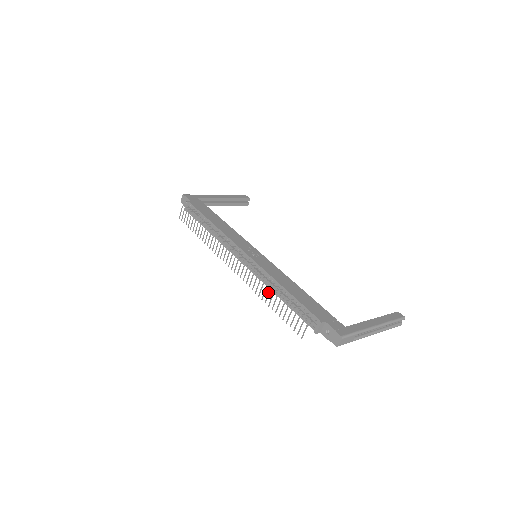
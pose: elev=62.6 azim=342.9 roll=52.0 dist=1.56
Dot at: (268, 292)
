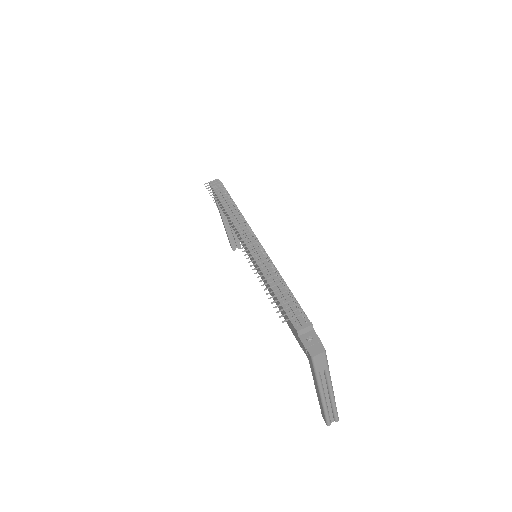
Dot at: (270, 271)
